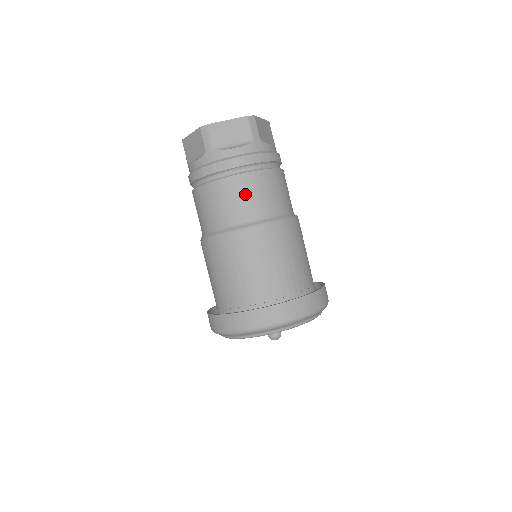
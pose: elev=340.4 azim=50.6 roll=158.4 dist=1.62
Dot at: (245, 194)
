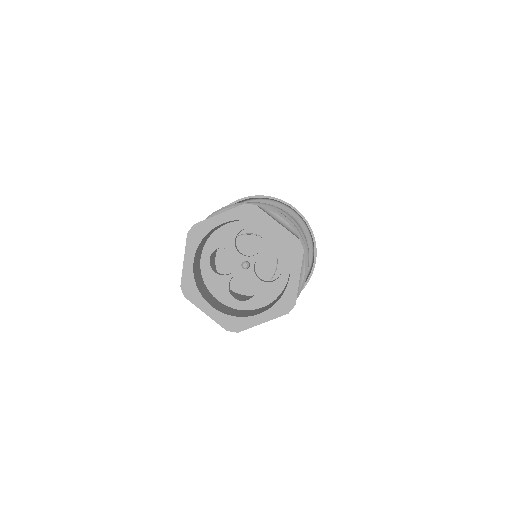
Dot at: occluded
